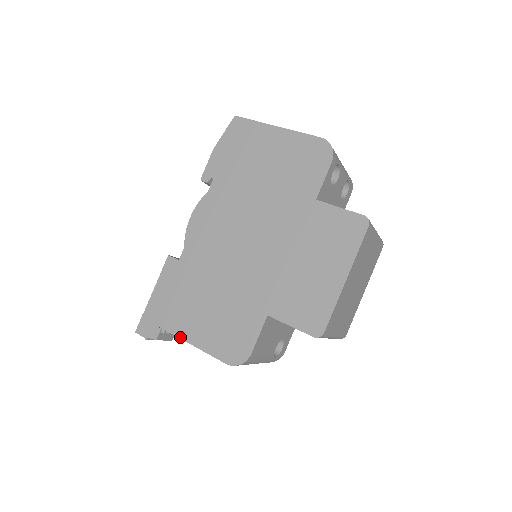
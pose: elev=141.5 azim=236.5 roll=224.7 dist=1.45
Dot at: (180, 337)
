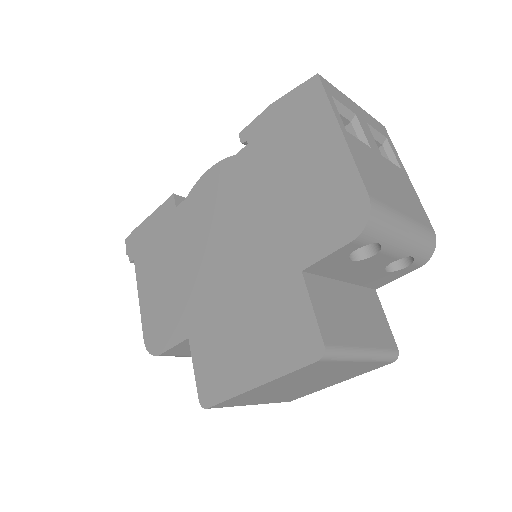
Dot at: (137, 280)
